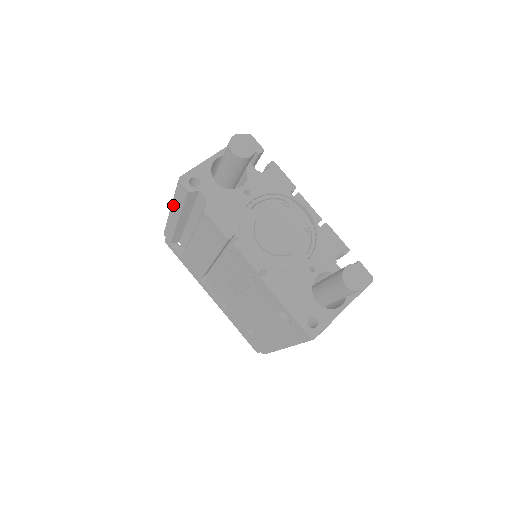
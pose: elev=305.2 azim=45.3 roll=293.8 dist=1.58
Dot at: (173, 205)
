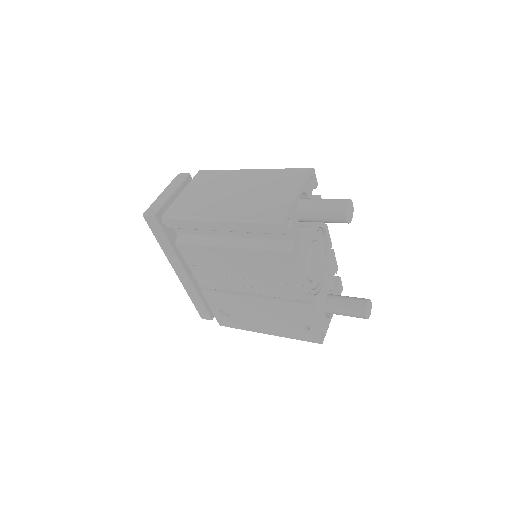
Dot at: (235, 223)
